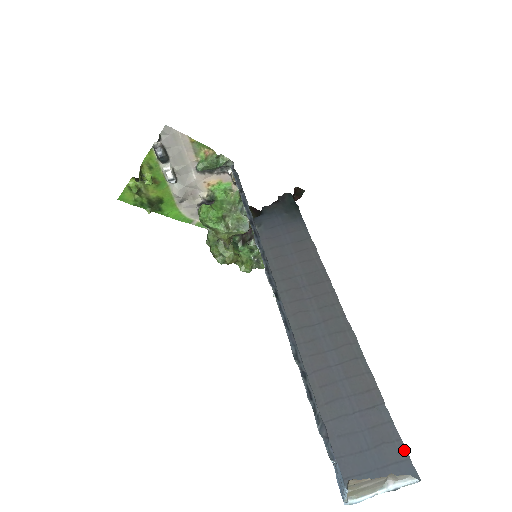
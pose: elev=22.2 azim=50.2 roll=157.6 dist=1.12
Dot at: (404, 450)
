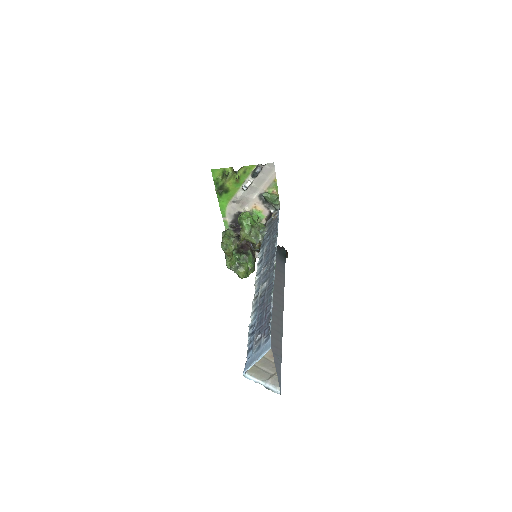
Dot at: (280, 379)
